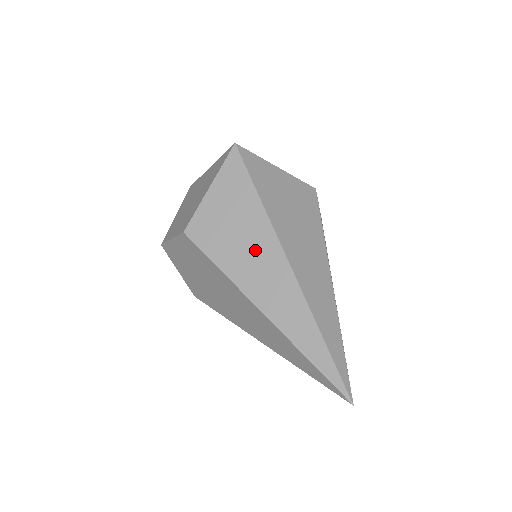
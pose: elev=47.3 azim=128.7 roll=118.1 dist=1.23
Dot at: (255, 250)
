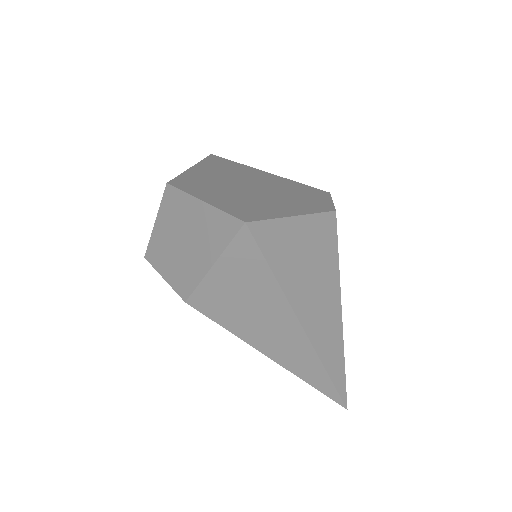
Dot at: (270, 322)
